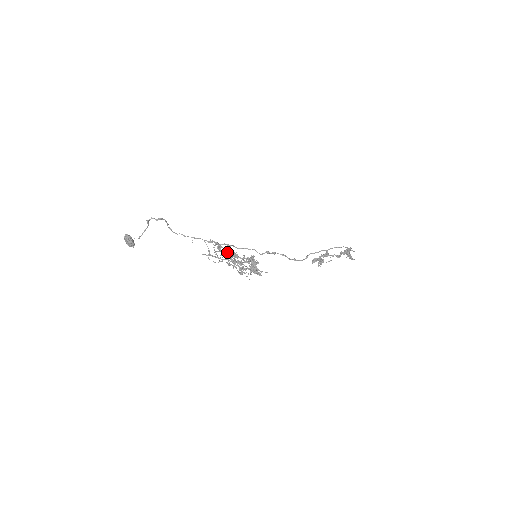
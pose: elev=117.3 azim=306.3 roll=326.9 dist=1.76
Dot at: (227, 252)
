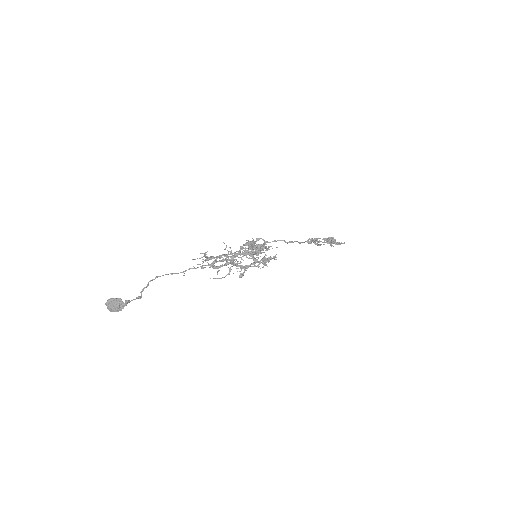
Dot at: occluded
